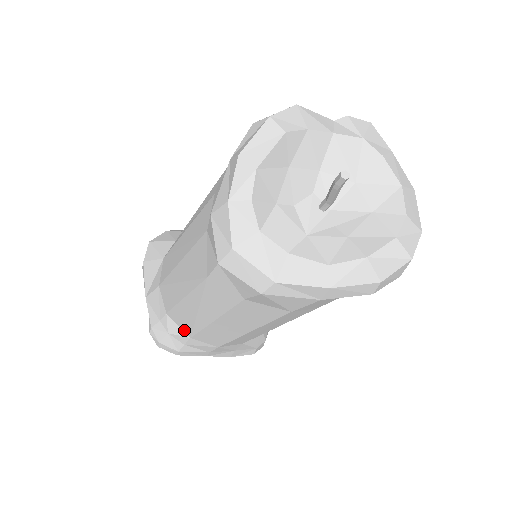
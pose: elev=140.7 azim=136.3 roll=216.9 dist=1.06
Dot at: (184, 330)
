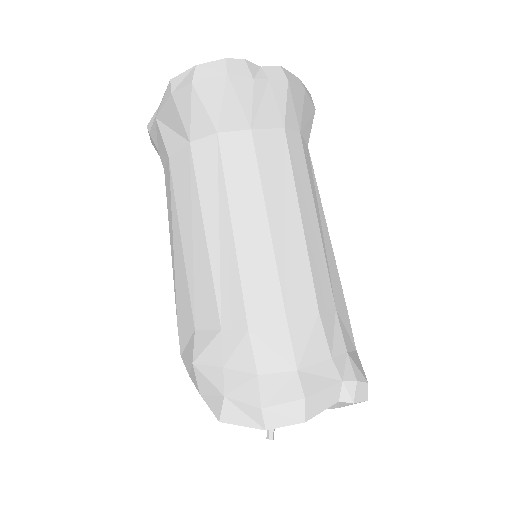
Dot at: occluded
